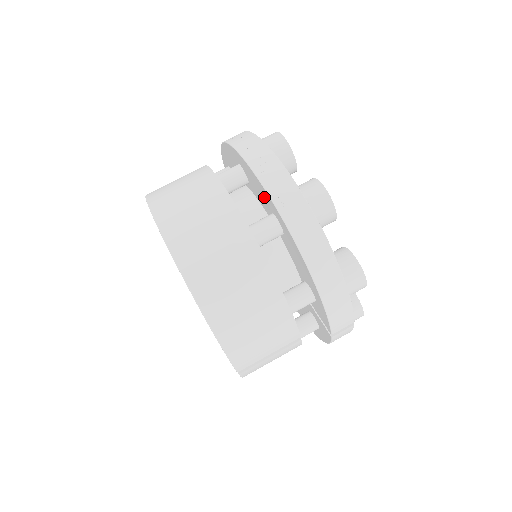
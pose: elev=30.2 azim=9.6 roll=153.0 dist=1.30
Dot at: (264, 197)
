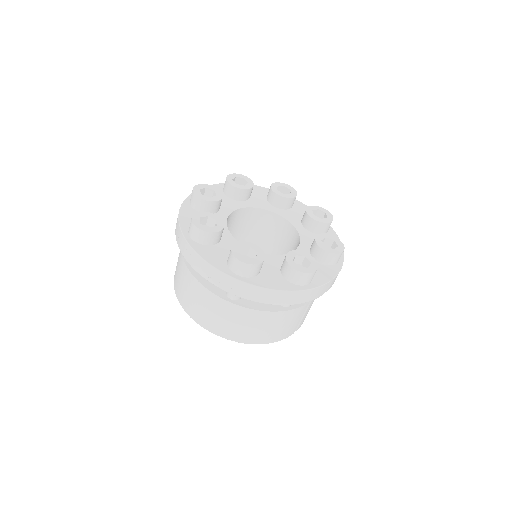
Dot at: occluded
